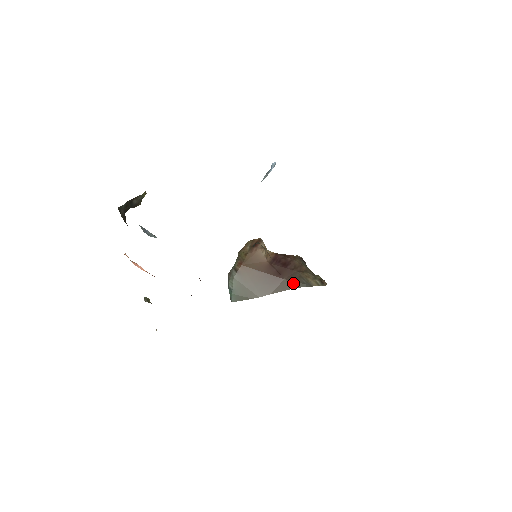
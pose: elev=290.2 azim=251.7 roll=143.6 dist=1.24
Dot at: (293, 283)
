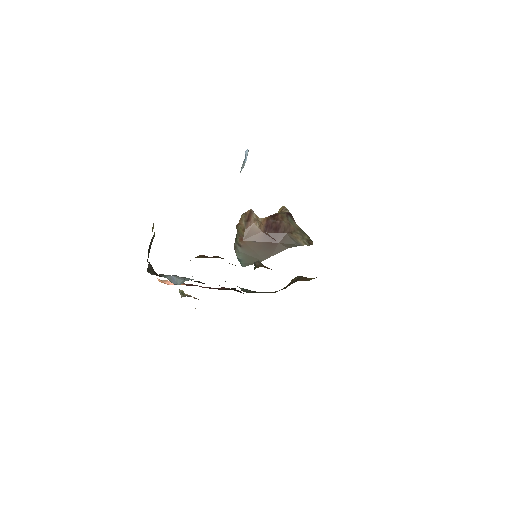
Dot at: (286, 245)
